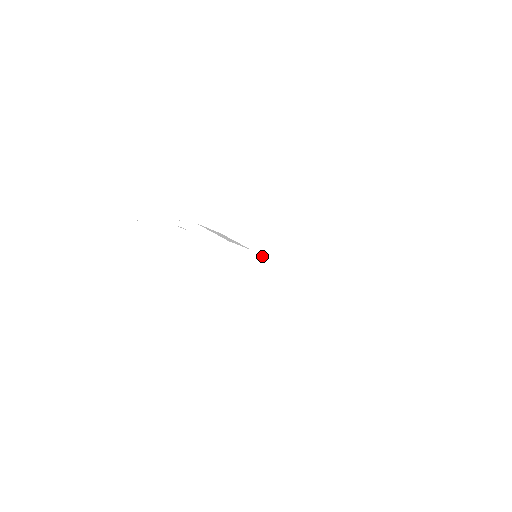
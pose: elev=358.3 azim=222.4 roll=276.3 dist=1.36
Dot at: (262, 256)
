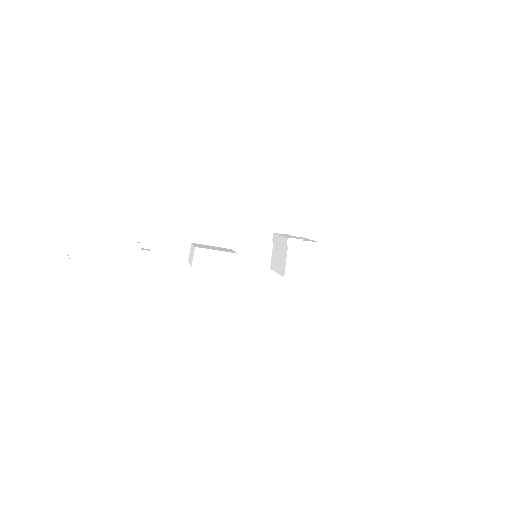
Dot at: (290, 260)
